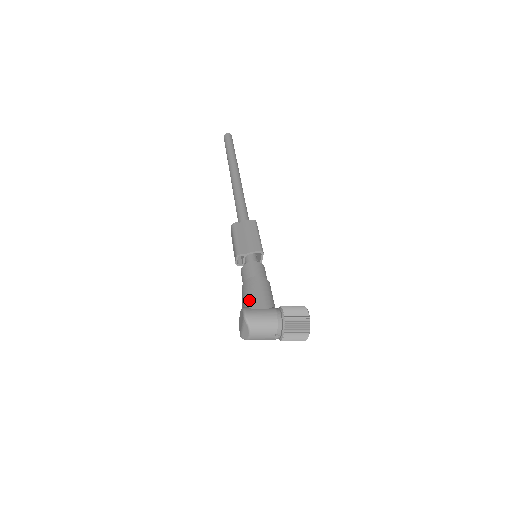
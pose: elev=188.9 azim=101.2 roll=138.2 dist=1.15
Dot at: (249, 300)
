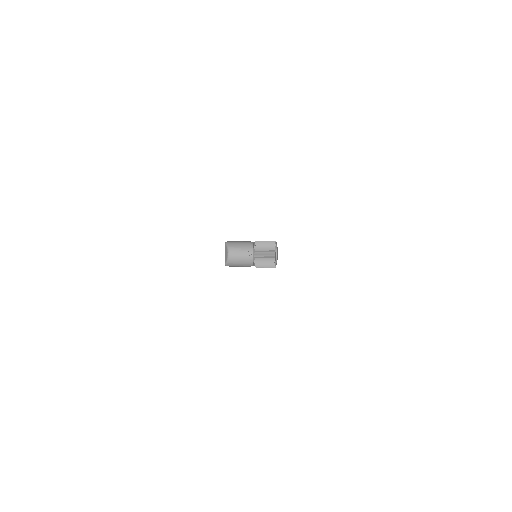
Dot at: occluded
